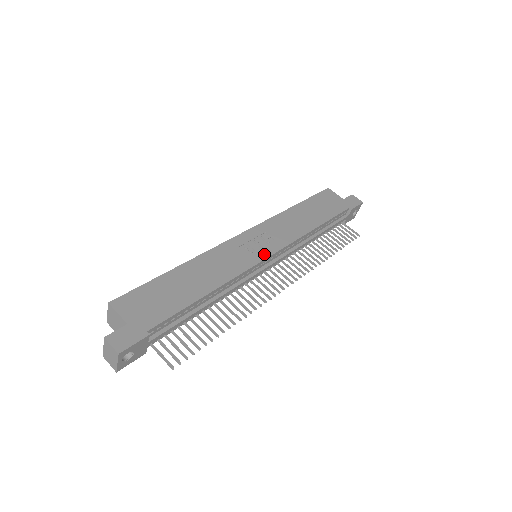
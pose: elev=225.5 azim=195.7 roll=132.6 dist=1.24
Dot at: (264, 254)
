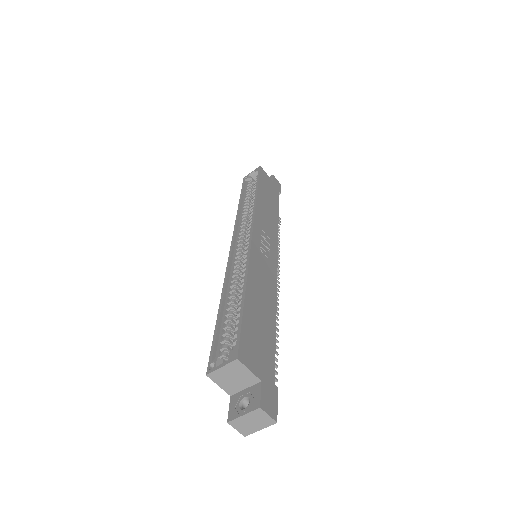
Dot at: (274, 258)
